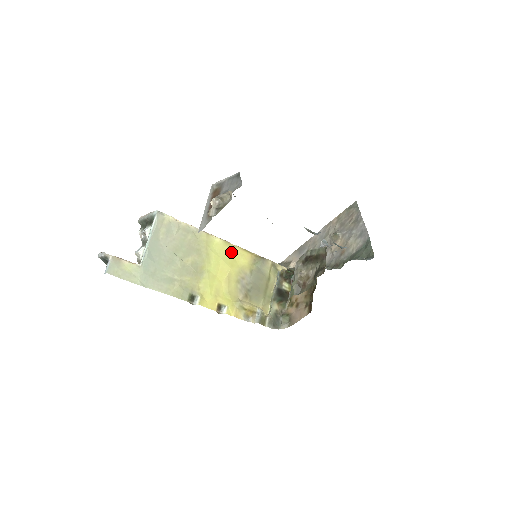
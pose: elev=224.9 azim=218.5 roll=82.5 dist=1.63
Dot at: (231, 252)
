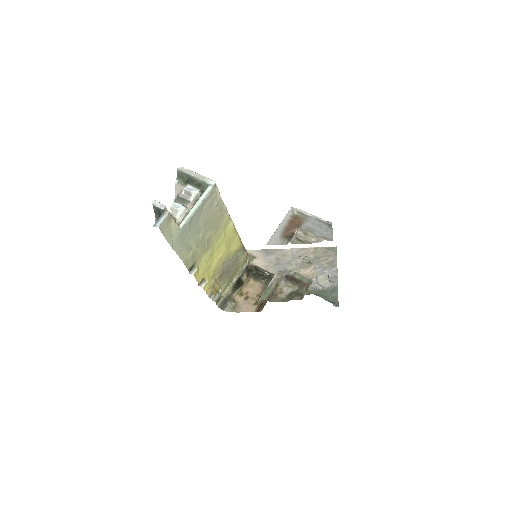
Dot at: (233, 237)
